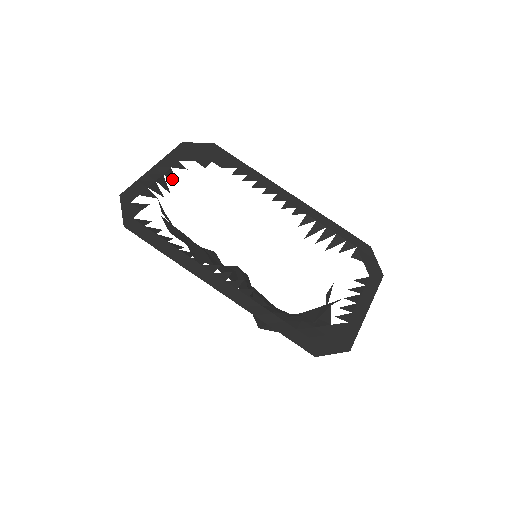
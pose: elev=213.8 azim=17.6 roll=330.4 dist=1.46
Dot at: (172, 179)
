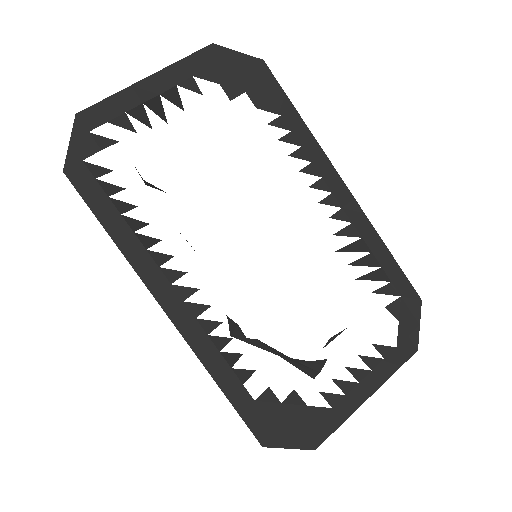
Dot at: (174, 103)
